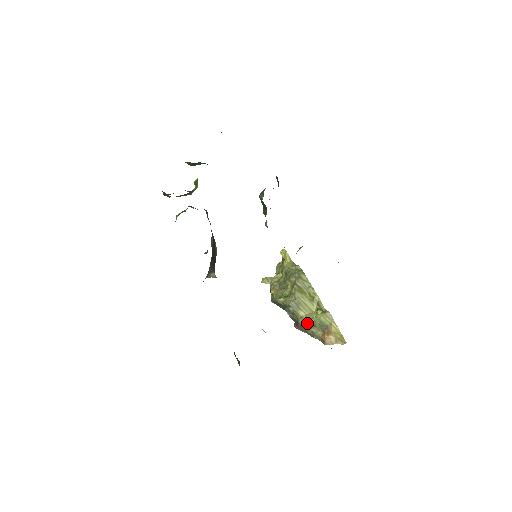
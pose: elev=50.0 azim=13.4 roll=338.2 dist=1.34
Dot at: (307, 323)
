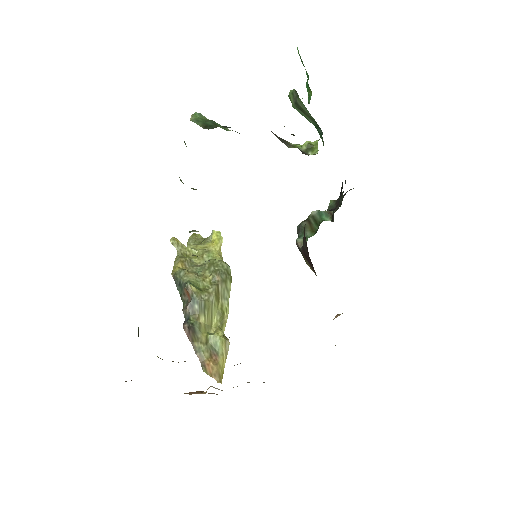
Dot at: (201, 334)
